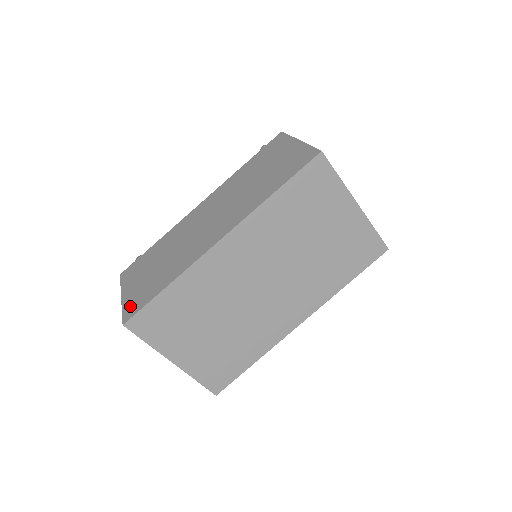
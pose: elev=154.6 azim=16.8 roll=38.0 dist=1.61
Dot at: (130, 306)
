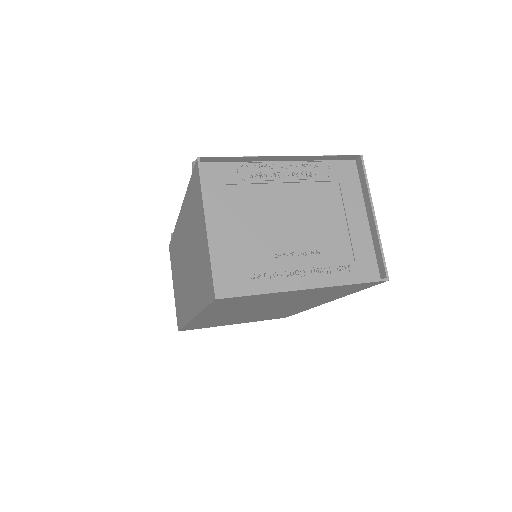
Dot at: (177, 313)
